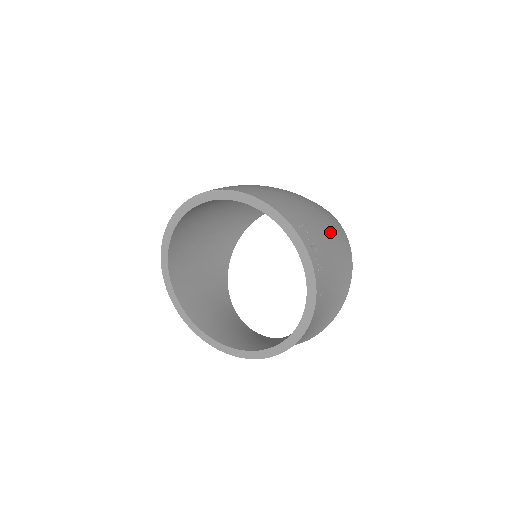
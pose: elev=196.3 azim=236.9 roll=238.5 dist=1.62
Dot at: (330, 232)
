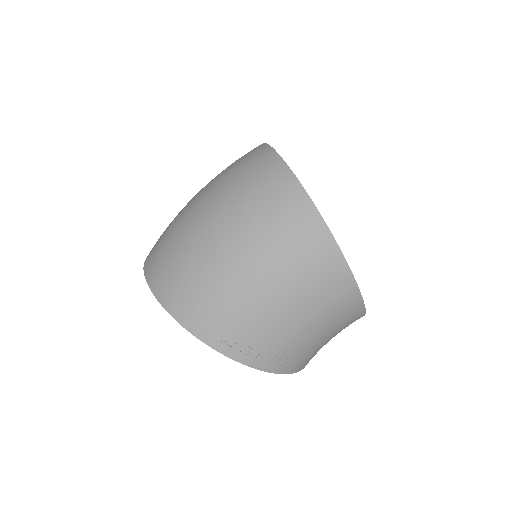
Dot at: (287, 291)
